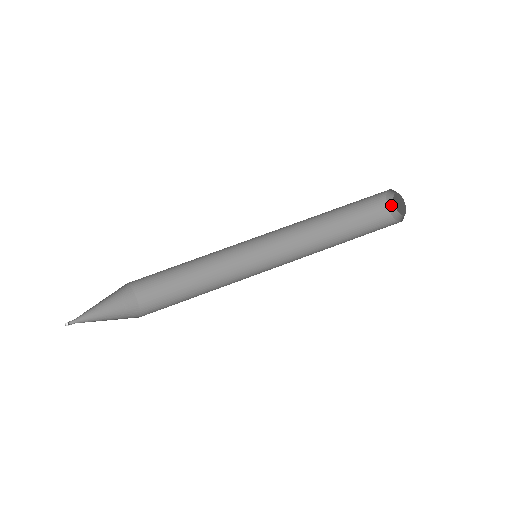
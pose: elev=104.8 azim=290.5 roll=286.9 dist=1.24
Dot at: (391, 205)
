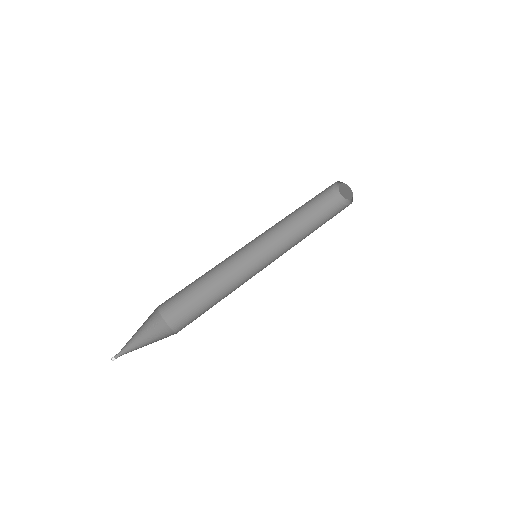
Dot at: (336, 191)
